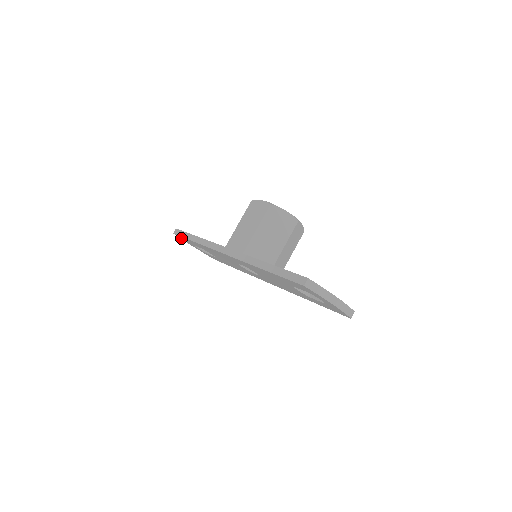
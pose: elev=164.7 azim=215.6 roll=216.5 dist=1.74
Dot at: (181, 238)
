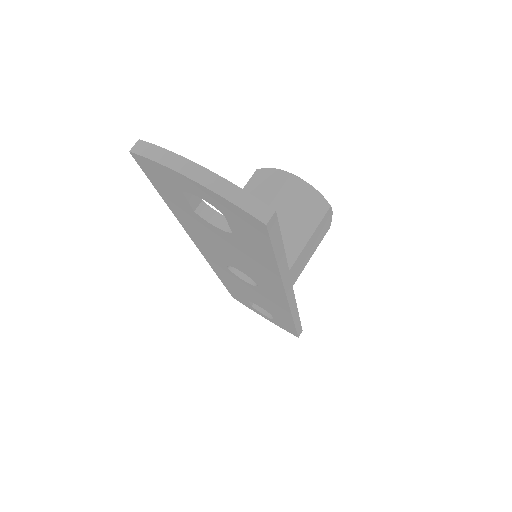
Dot at: (242, 302)
